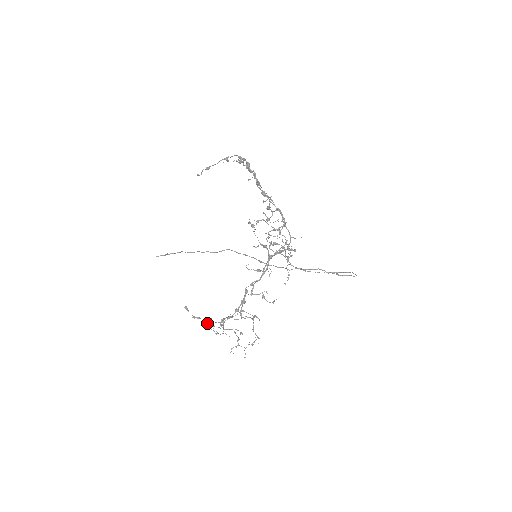
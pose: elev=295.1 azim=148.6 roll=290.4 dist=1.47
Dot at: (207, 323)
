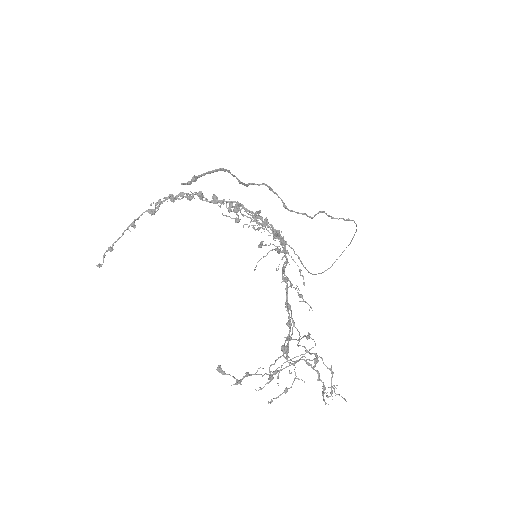
Dot at: (265, 373)
